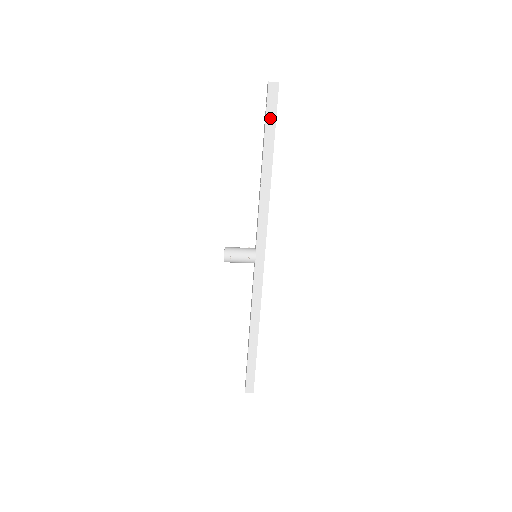
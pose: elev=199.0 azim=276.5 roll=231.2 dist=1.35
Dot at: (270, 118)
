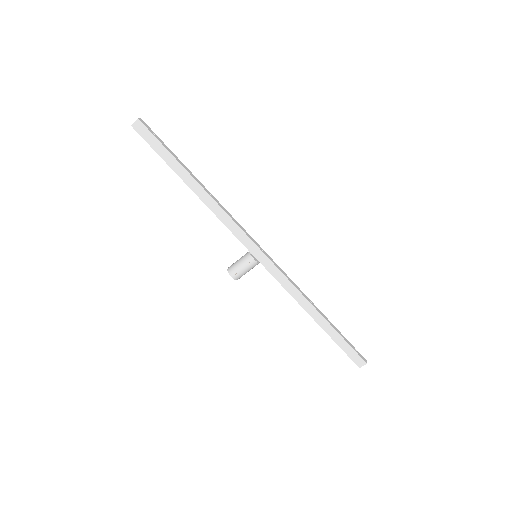
Dot at: (159, 149)
